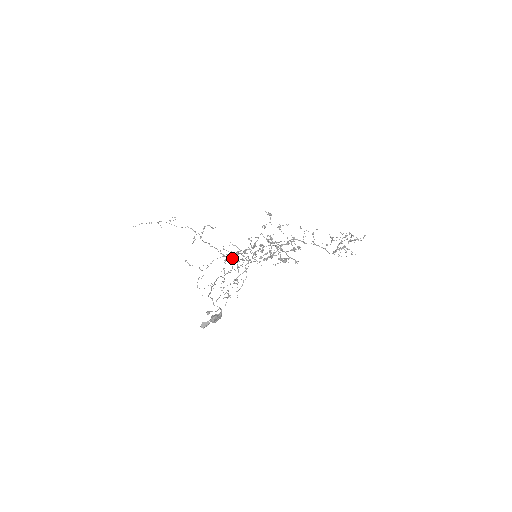
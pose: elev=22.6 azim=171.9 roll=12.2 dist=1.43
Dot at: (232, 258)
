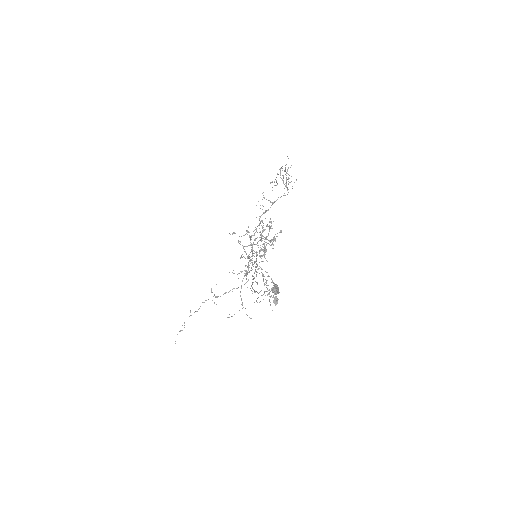
Dot at: occluded
